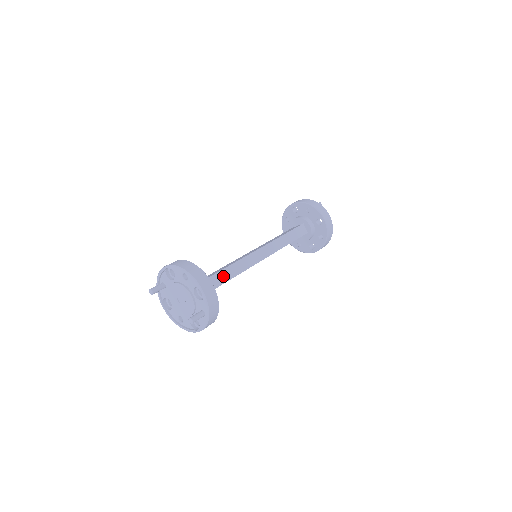
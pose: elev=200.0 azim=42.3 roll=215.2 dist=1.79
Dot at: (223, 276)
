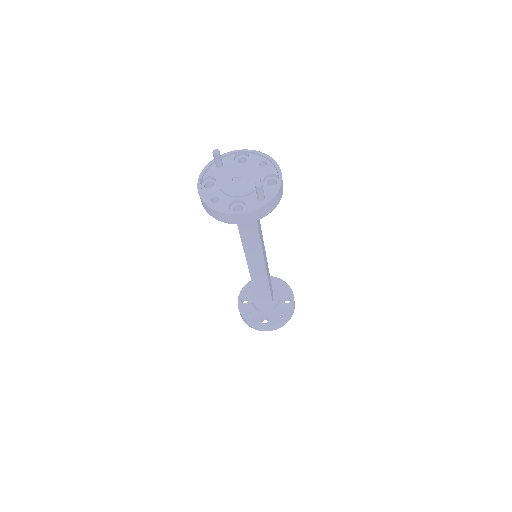
Dot at: occluded
